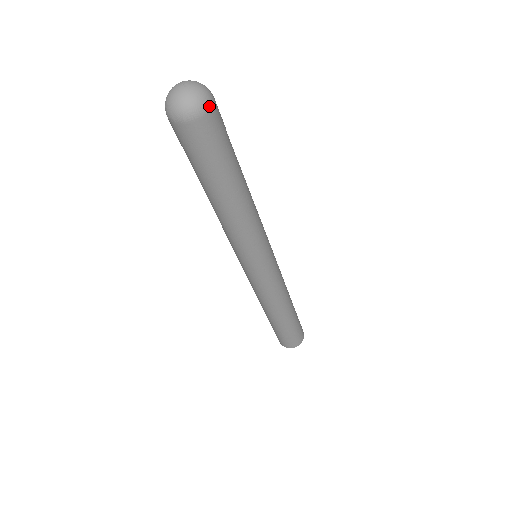
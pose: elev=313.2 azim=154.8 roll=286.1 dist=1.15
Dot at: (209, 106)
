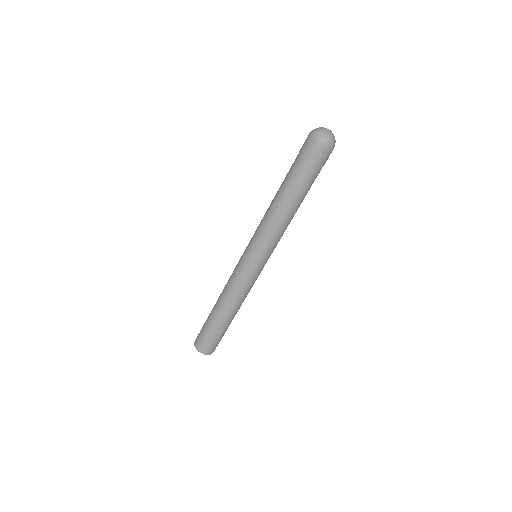
Dot at: (332, 147)
